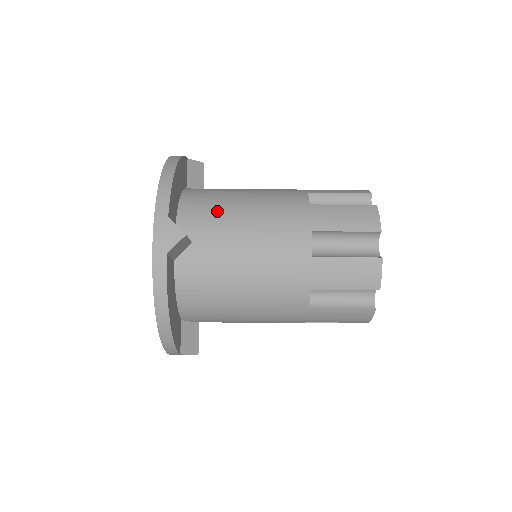
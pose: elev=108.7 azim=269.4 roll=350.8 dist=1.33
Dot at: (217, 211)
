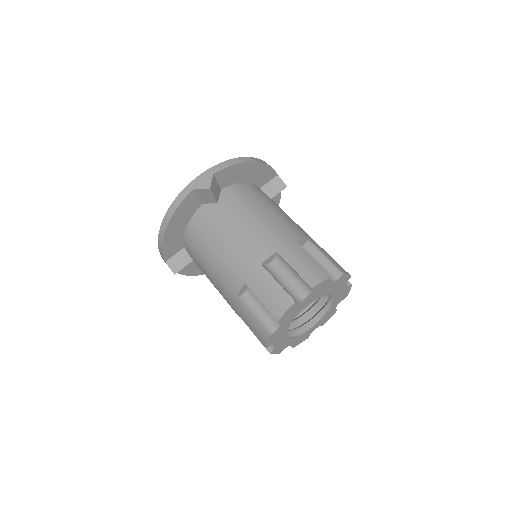
Dot at: (248, 201)
